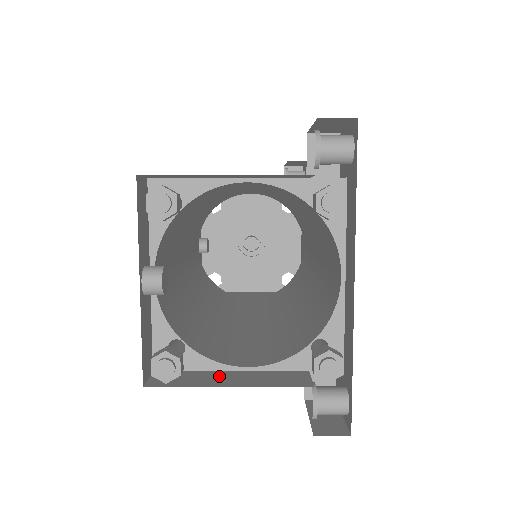
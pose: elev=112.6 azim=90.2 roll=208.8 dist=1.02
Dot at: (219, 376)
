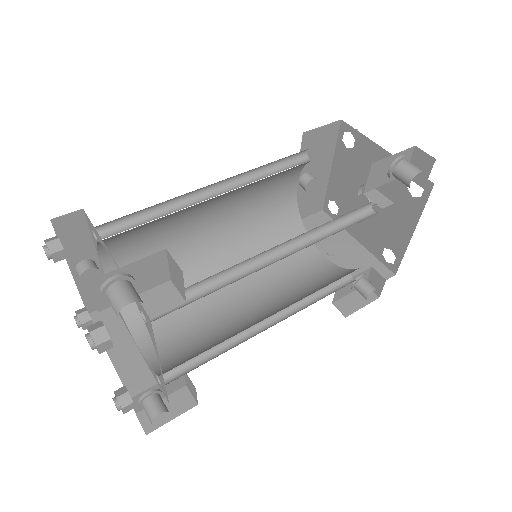
Dot at: (122, 339)
